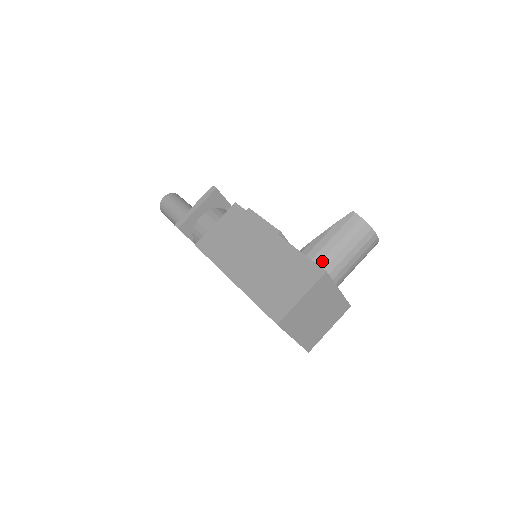
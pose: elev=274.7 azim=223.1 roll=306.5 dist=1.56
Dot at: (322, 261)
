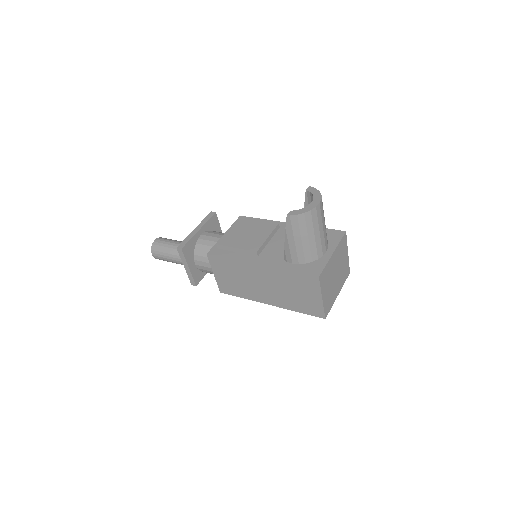
Dot at: (305, 258)
